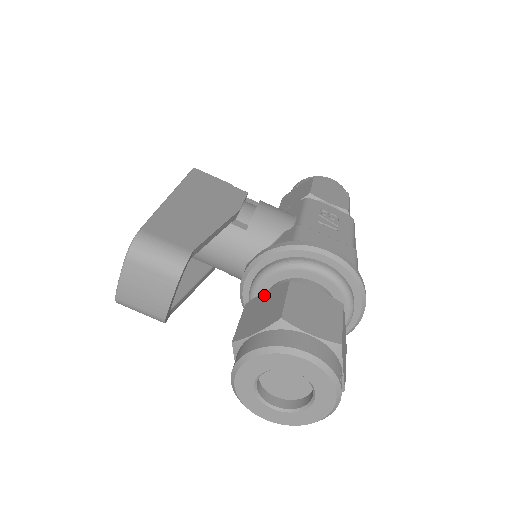
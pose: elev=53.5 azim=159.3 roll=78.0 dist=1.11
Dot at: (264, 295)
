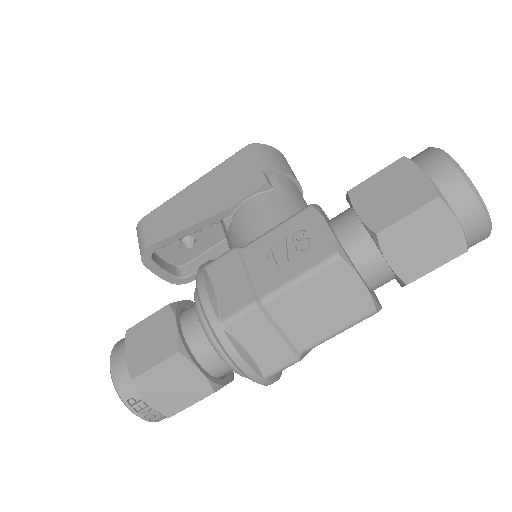
Dot at: occluded
